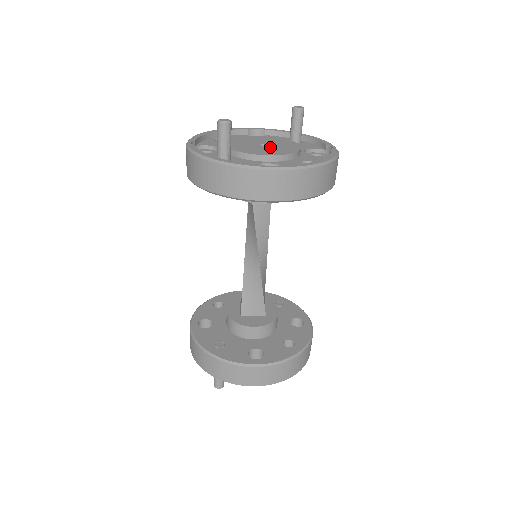
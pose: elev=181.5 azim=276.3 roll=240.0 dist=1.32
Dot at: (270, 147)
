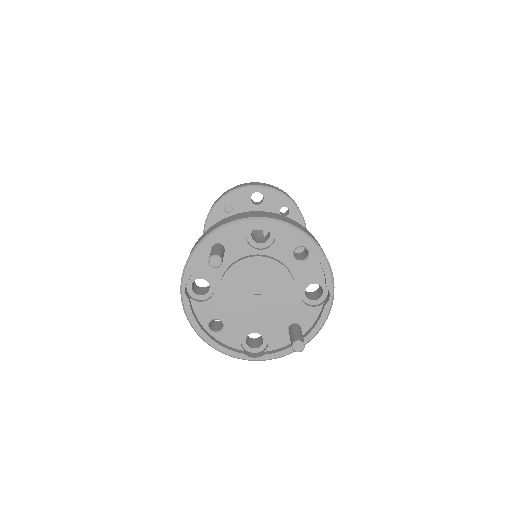
Dot at: occluded
